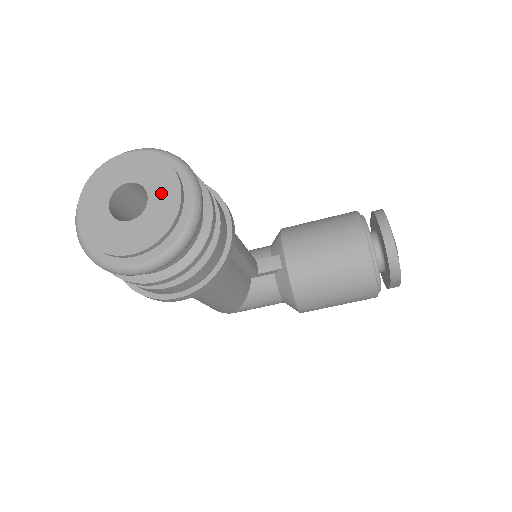
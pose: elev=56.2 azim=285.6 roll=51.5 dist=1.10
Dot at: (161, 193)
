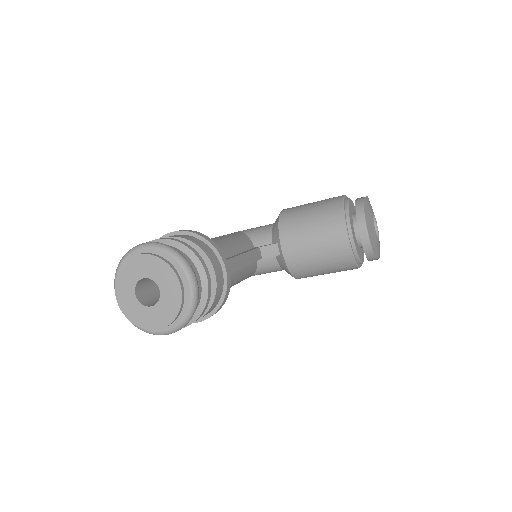
Dot at: (168, 289)
